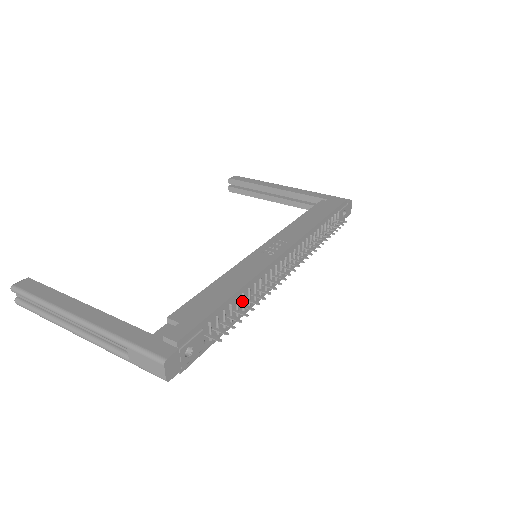
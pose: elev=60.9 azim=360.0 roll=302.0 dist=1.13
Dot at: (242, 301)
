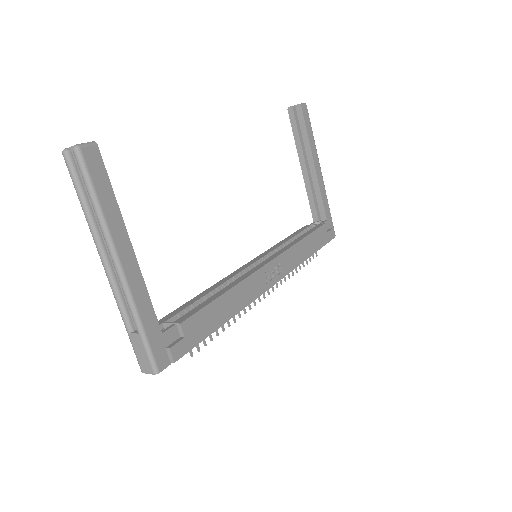
Dot at: occluded
